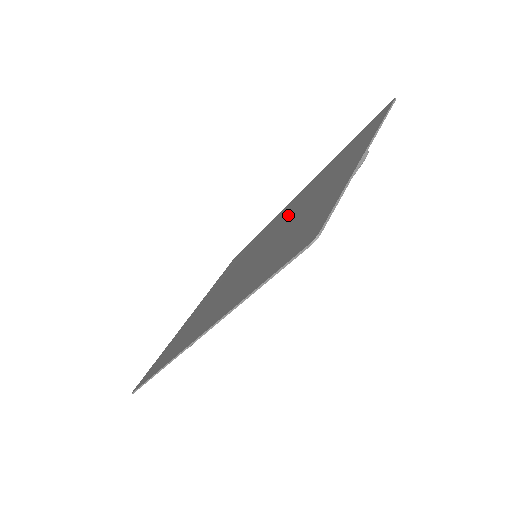
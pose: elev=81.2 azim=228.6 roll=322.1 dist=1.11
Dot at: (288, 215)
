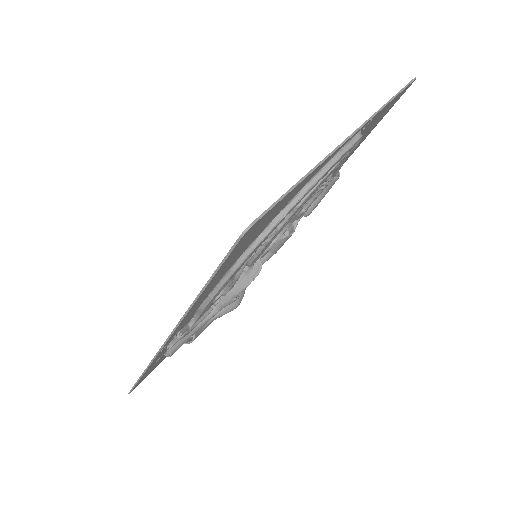
Dot at: occluded
